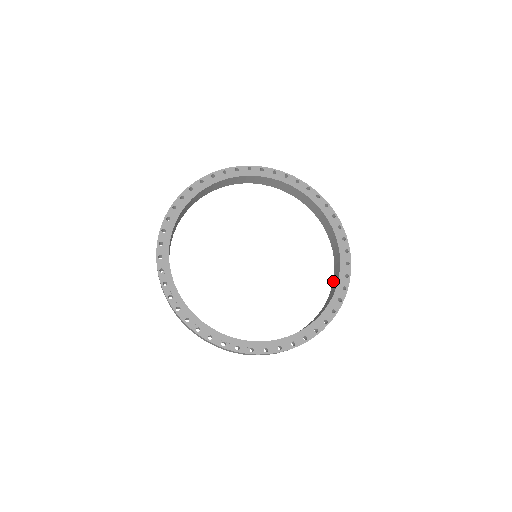
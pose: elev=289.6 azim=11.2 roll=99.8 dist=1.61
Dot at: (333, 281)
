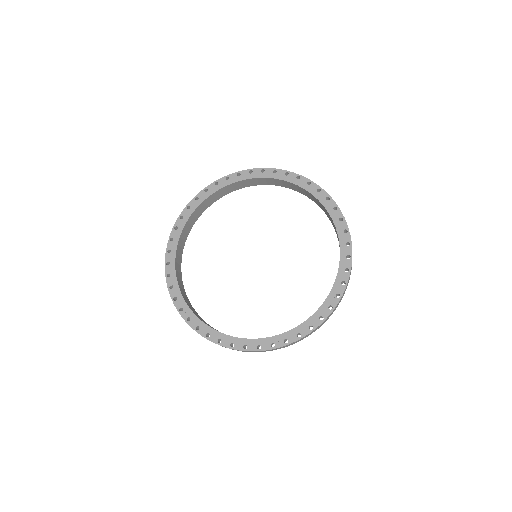
Dot at: occluded
